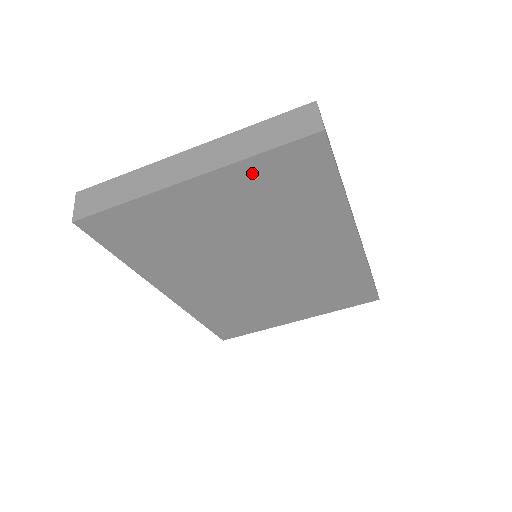
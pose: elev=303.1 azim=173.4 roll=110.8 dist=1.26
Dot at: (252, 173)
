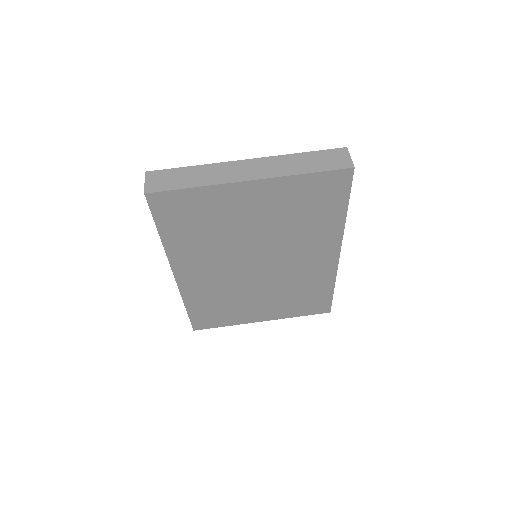
Dot at: (294, 186)
